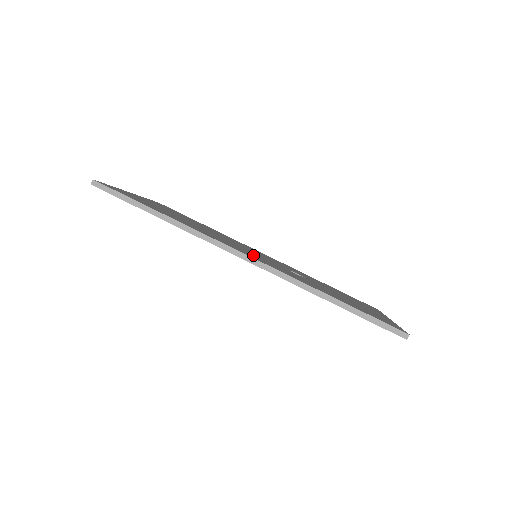
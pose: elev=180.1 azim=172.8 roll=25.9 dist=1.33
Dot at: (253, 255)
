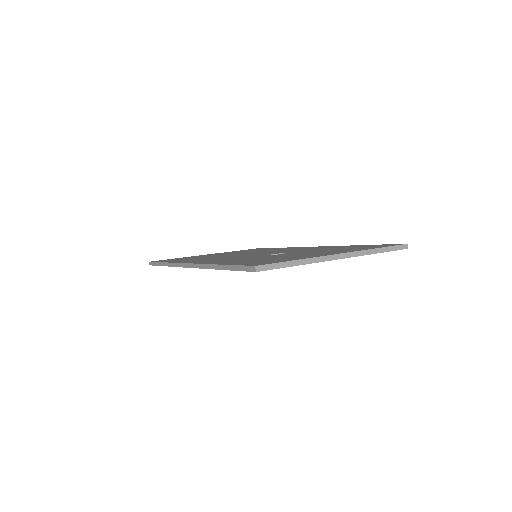
Dot at: (219, 259)
